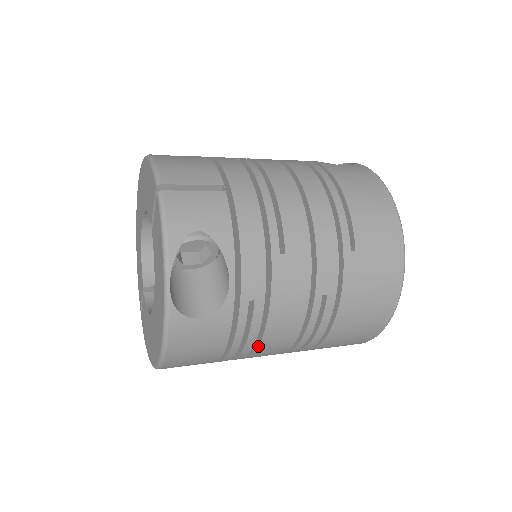
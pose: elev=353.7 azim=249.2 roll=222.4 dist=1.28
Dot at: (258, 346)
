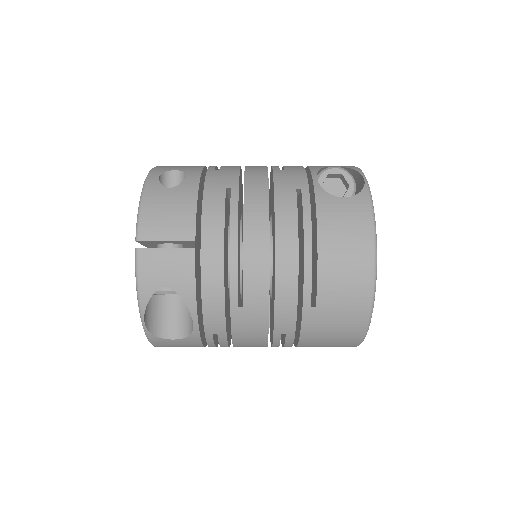
Dot at: occluded
